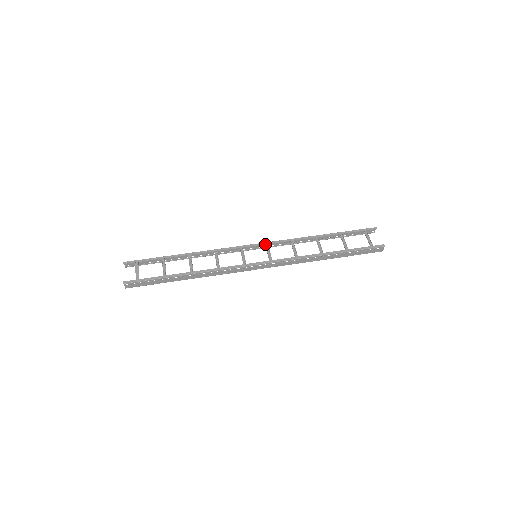
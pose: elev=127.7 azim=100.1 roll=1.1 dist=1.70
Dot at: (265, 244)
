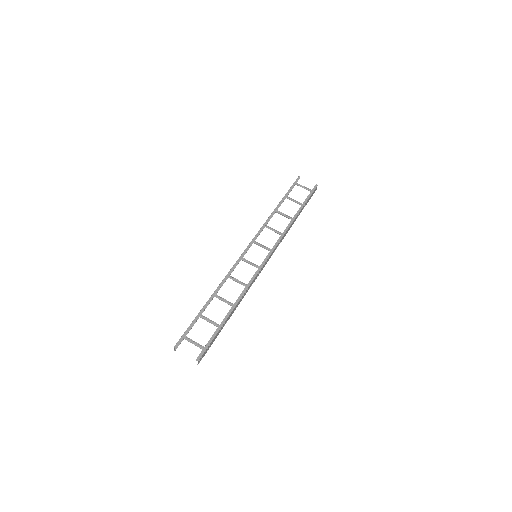
Dot at: (253, 242)
